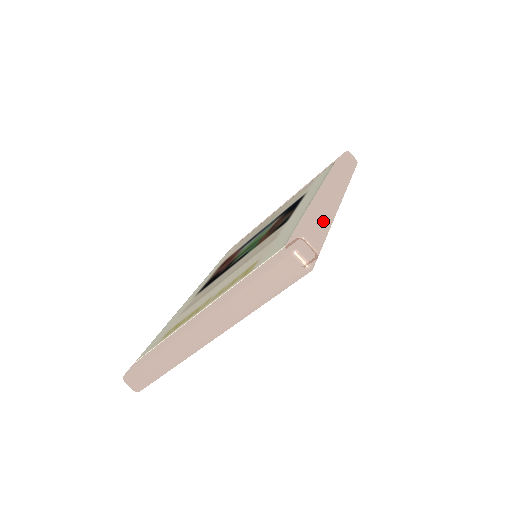
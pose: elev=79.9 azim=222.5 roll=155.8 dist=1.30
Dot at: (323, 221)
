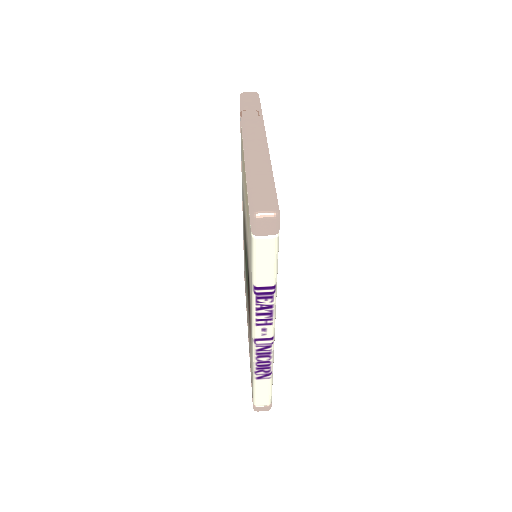
Dot at: occluded
